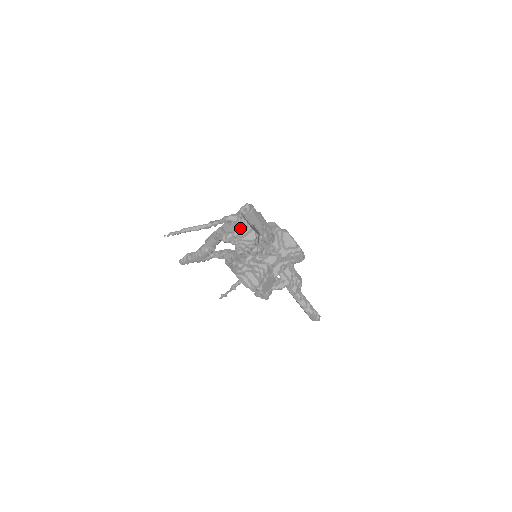
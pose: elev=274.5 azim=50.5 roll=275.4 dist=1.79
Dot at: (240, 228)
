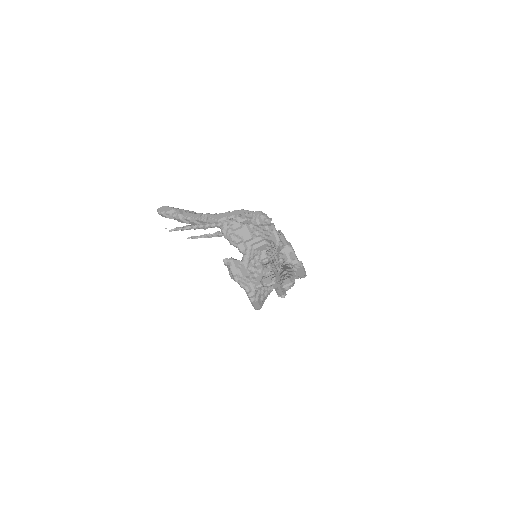
Dot at: (253, 236)
